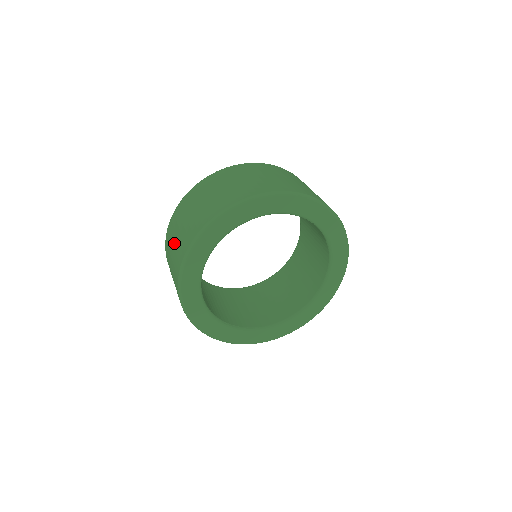
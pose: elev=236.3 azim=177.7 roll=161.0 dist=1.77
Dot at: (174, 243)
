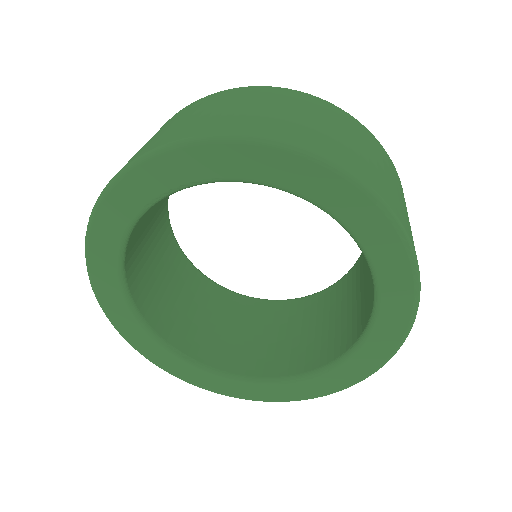
Dot at: occluded
